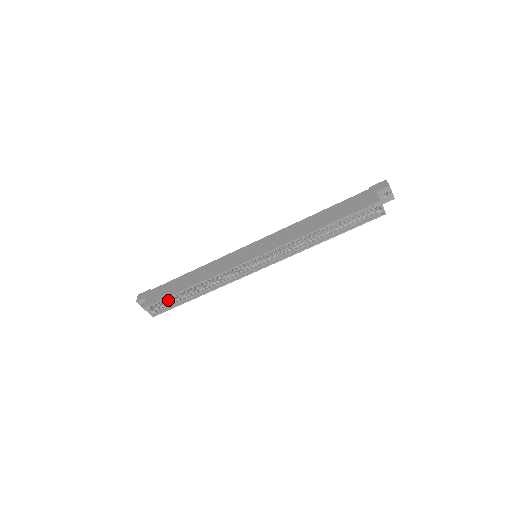
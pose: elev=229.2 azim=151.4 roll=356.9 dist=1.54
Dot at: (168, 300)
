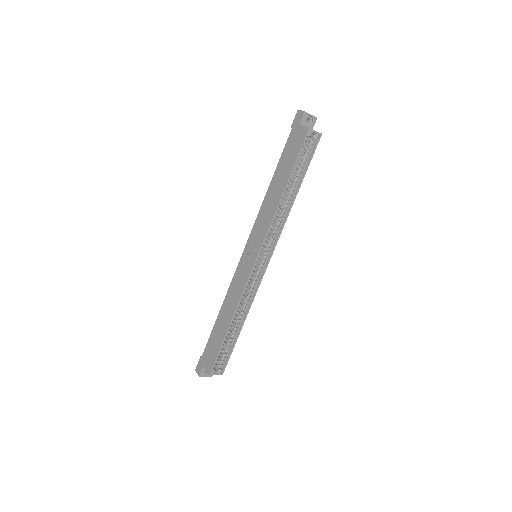
Dot at: (222, 352)
